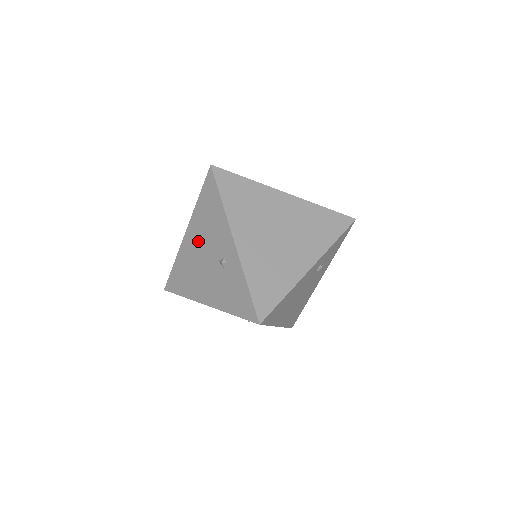
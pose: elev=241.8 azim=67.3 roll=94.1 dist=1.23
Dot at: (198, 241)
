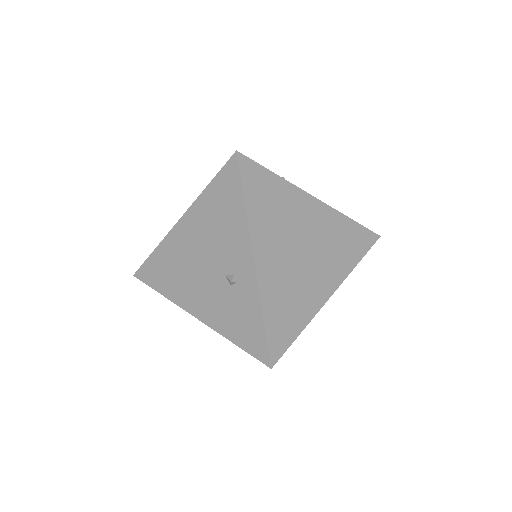
Dot at: (197, 239)
